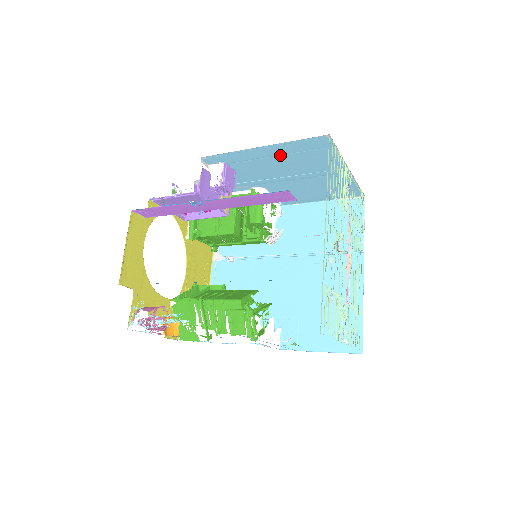
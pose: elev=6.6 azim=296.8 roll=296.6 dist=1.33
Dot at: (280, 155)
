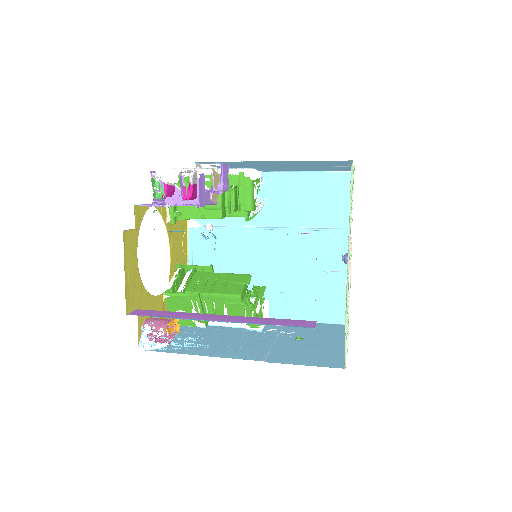
Dot at: (288, 163)
